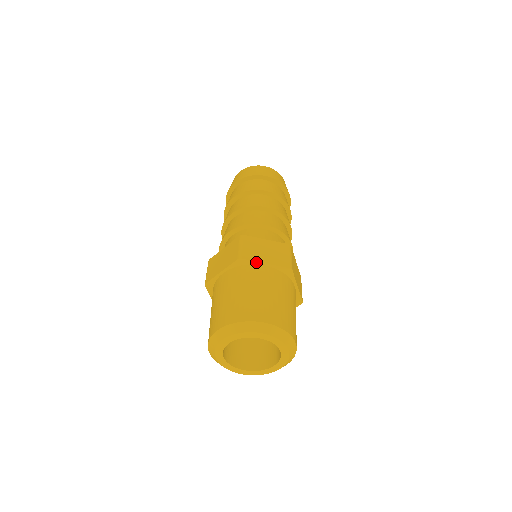
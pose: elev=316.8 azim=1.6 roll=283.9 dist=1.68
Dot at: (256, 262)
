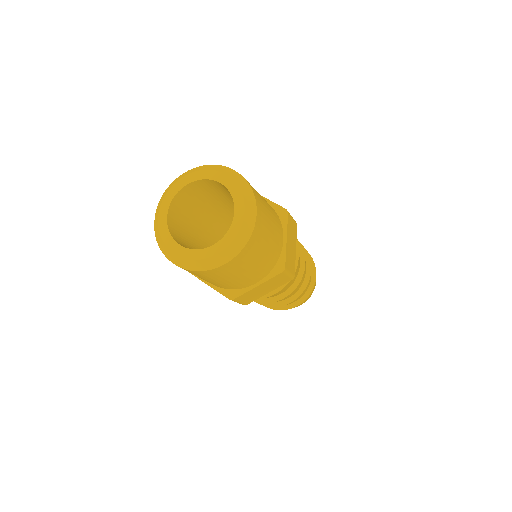
Dot at: occluded
